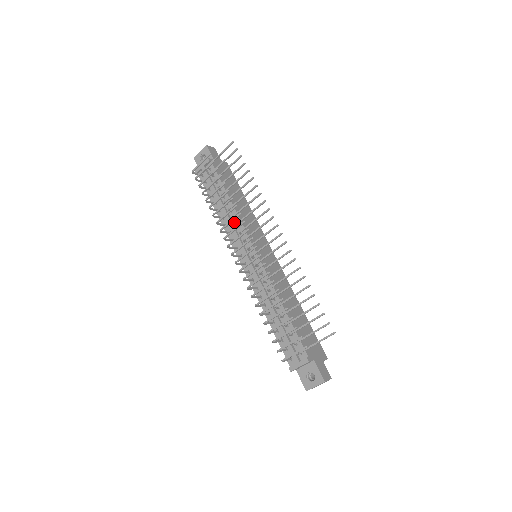
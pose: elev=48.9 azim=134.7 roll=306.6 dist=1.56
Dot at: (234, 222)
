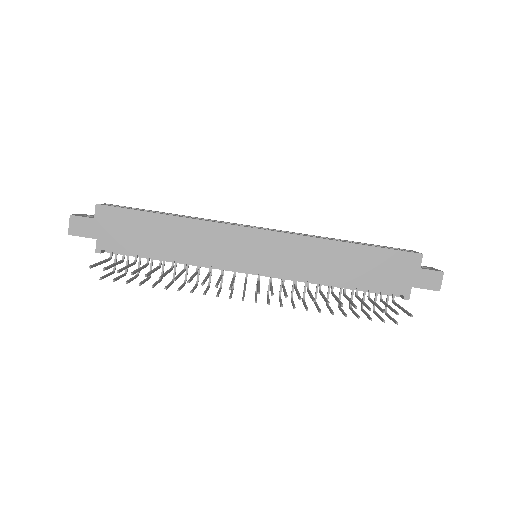
Dot at: occluded
